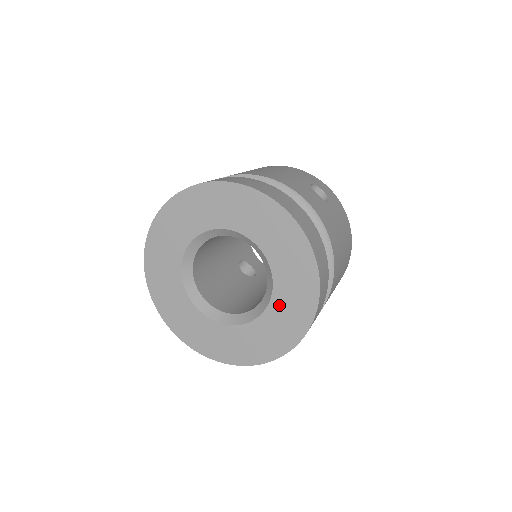
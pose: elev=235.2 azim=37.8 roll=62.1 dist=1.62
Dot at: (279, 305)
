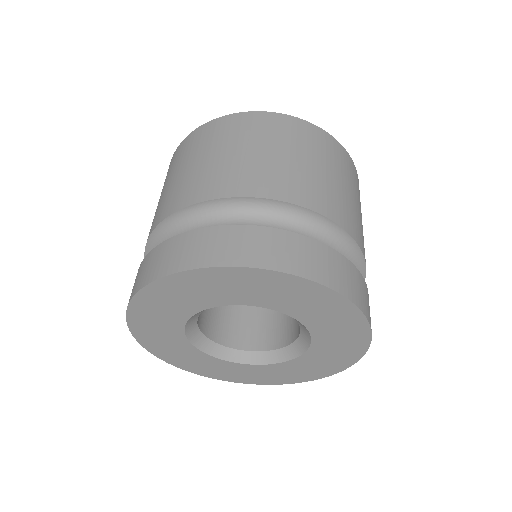
Dot at: (279, 368)
